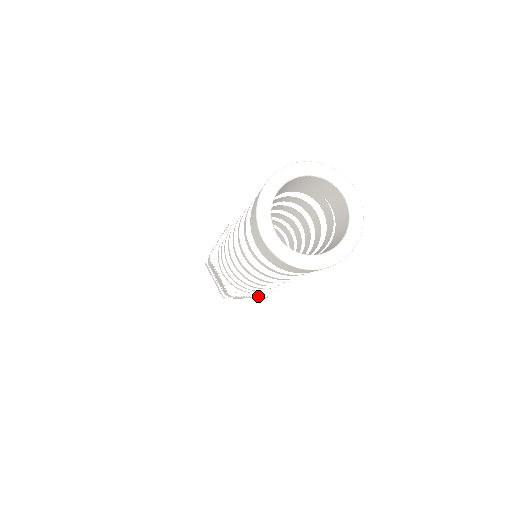
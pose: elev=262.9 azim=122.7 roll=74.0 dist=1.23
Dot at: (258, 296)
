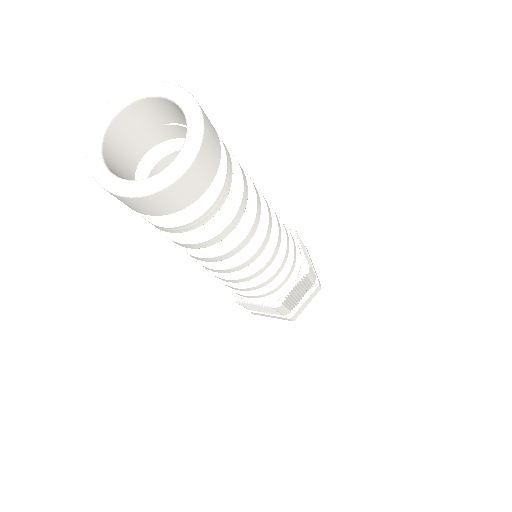
Dot at: (297, 282)
